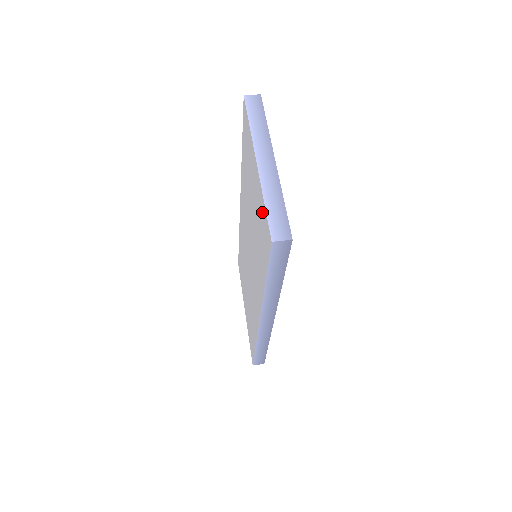
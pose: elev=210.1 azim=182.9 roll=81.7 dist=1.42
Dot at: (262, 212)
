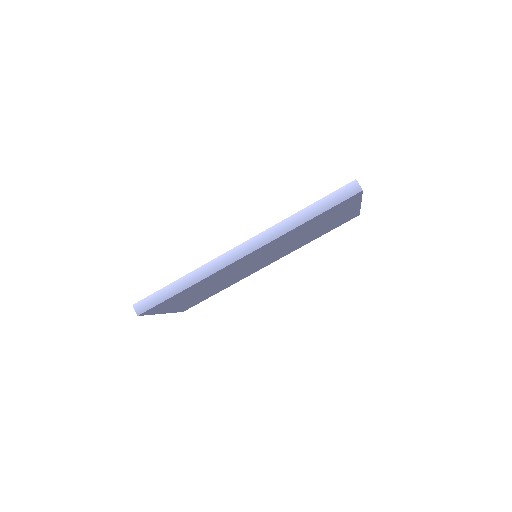
Dot at: occluded
